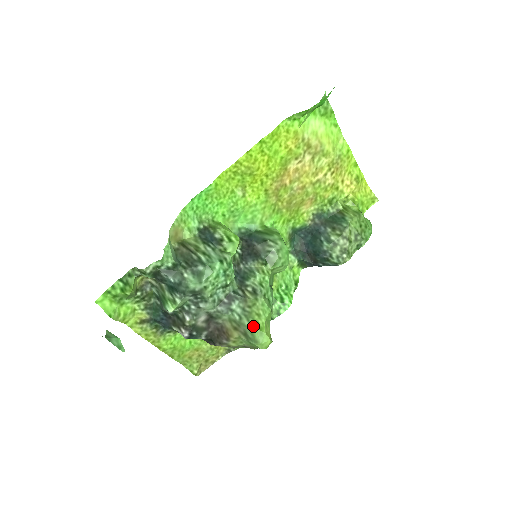
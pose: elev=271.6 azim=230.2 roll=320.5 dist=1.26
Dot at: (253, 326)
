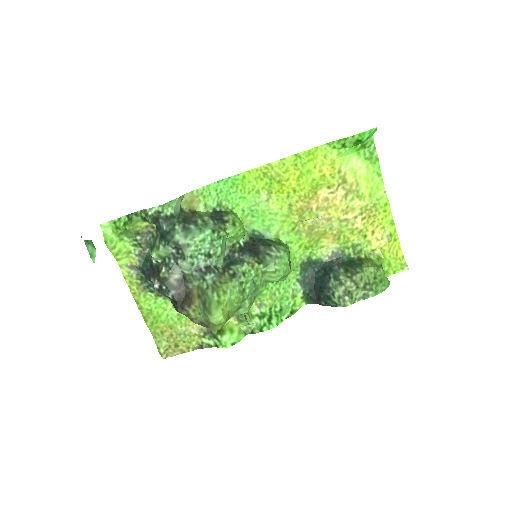
Dot at: (214, 297)
